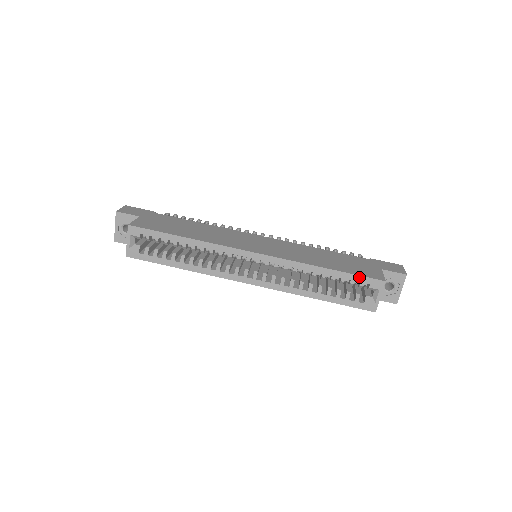
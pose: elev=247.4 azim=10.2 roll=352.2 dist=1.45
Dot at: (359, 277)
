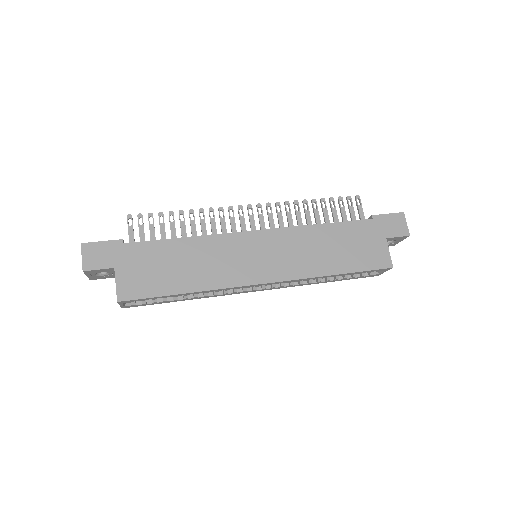
Dot at: (368, 271)
